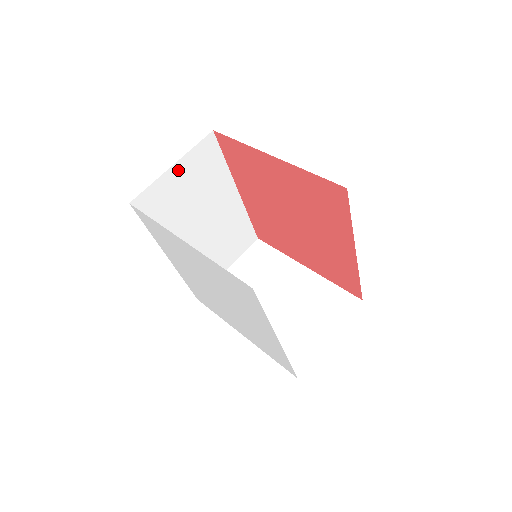
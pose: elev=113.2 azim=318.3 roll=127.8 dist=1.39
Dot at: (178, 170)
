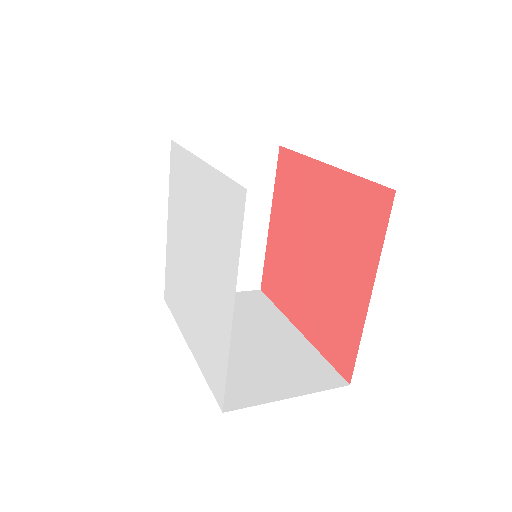
Dot at: occluded
